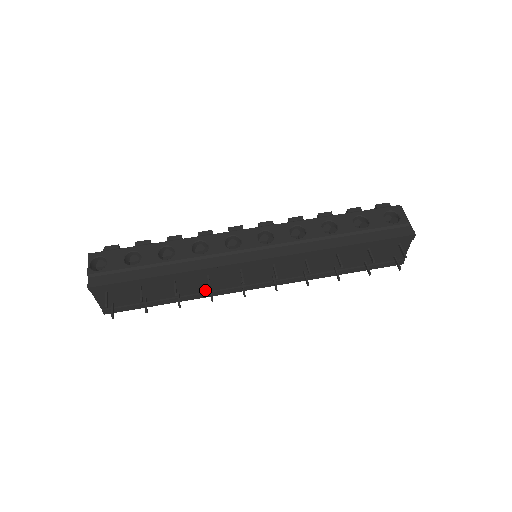
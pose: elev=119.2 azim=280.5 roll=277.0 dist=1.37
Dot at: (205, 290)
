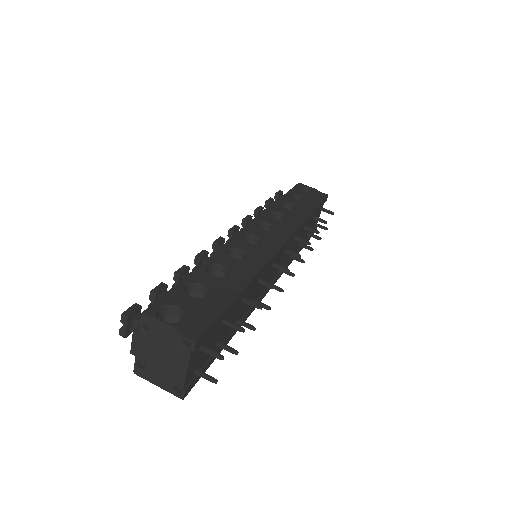
Dot at: (248, 307)
